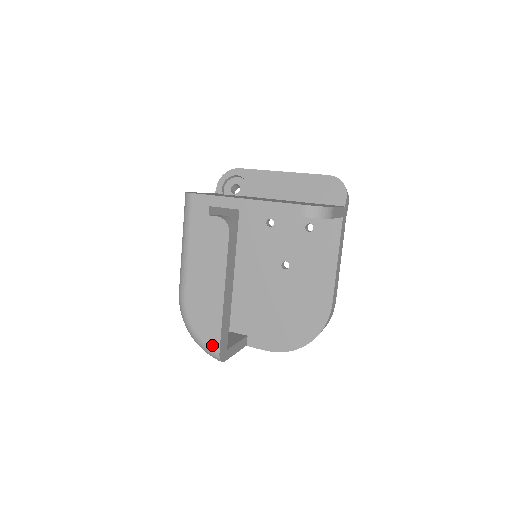
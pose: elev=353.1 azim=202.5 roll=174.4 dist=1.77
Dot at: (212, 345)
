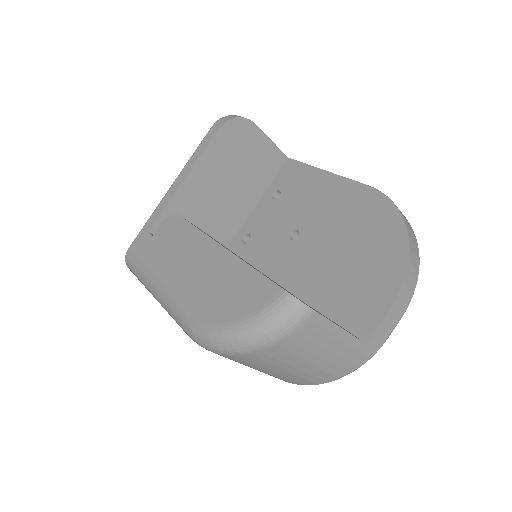
Dot at: (266, 298)
